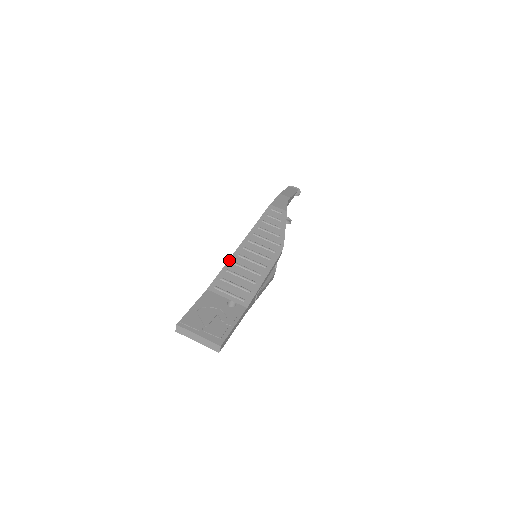
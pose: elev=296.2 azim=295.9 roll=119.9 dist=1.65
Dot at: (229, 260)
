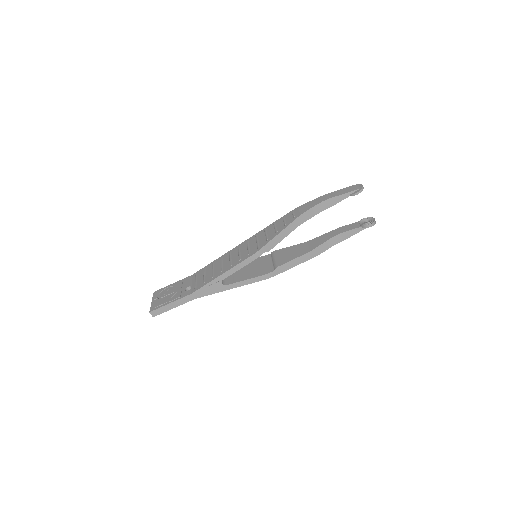
Dot at: (222, 256)
